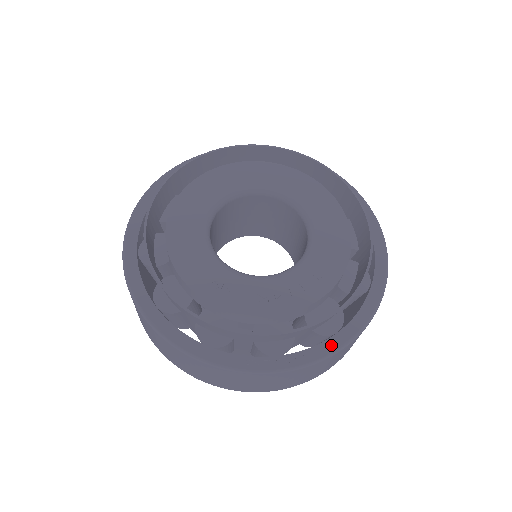
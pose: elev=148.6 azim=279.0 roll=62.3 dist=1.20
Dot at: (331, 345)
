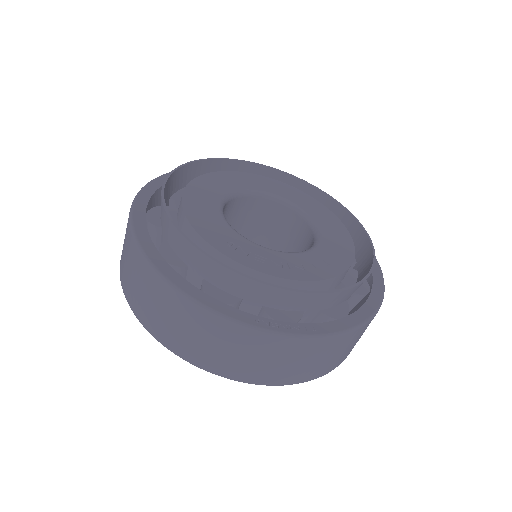
Dot at: (340, 325)
